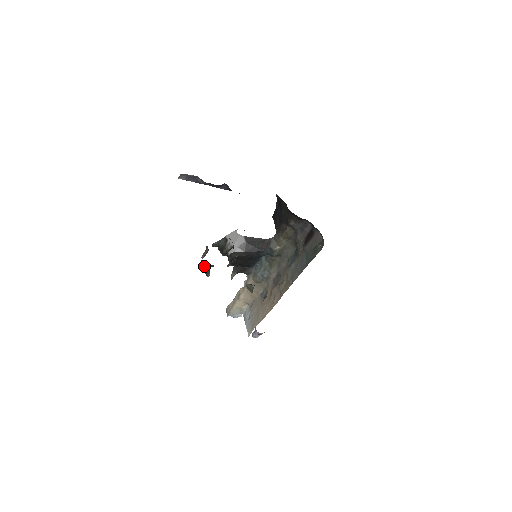
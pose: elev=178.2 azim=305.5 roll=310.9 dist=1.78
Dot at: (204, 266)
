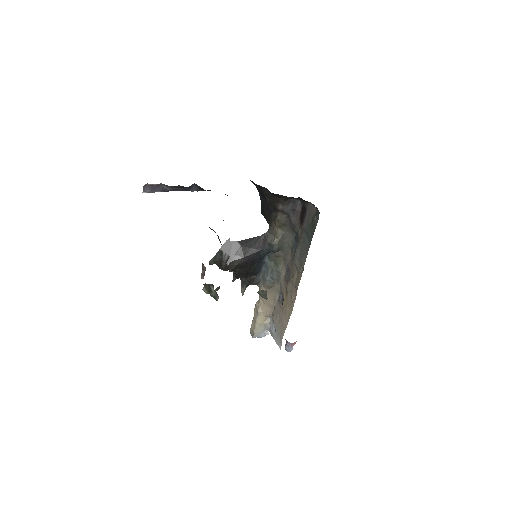
Dot at: (209, 290)
